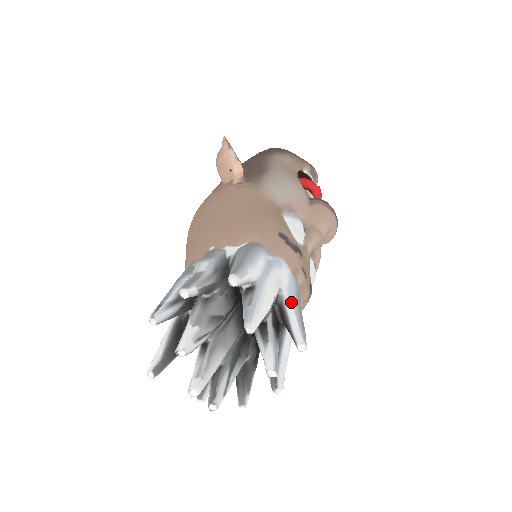
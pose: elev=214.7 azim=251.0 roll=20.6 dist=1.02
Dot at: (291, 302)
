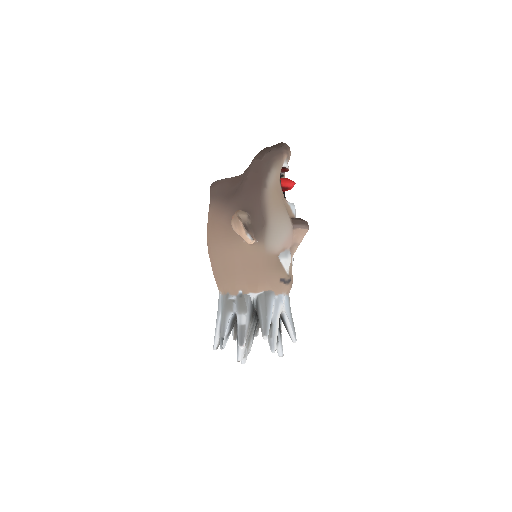
Dot at: (288, 317)
